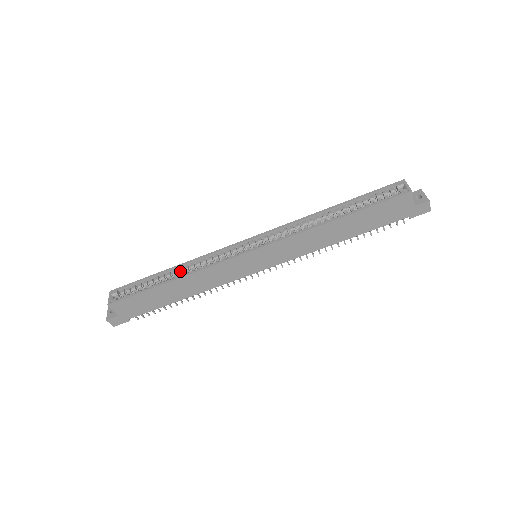
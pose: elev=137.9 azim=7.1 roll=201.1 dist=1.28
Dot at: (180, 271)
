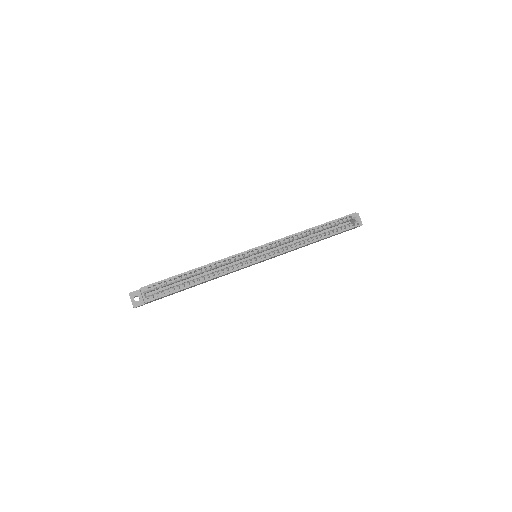
Dot at: occluded
